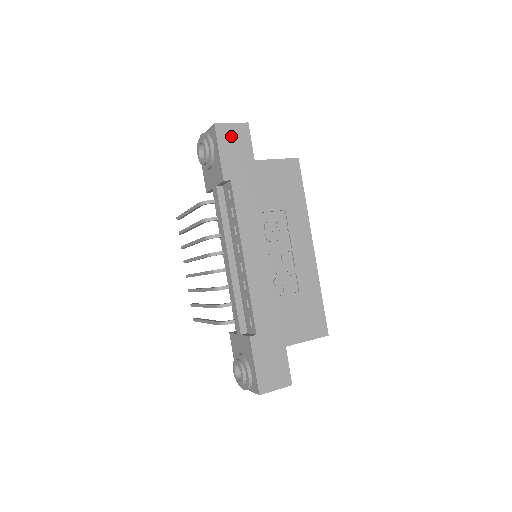
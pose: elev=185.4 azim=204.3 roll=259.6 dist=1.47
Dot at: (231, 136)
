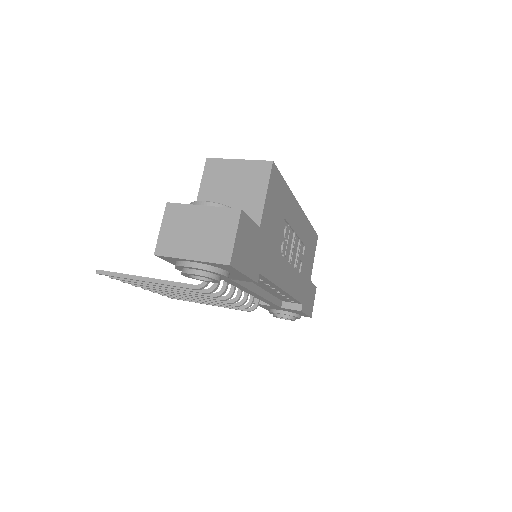
Dot at: (242, 247)
